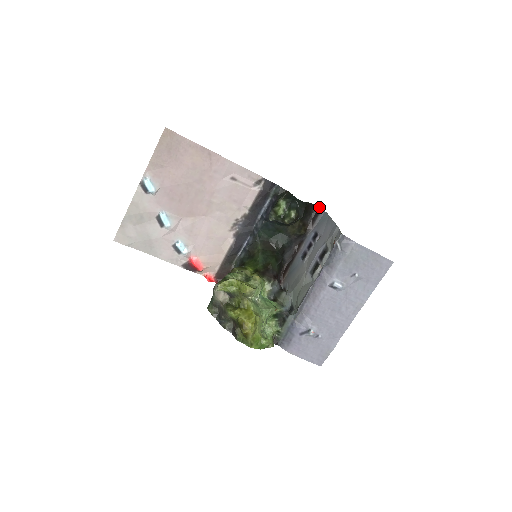
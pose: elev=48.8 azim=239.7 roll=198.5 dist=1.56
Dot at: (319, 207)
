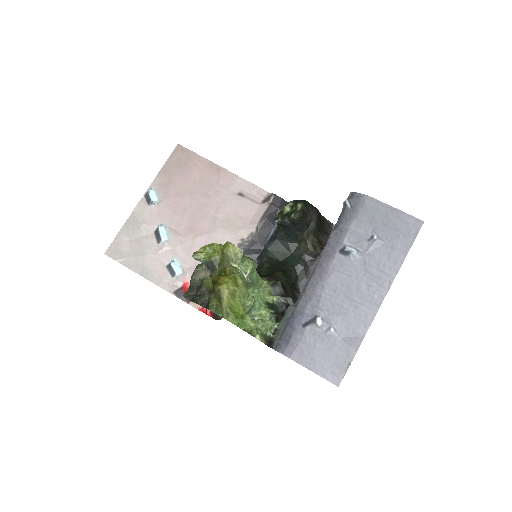
Dot at: occluded
